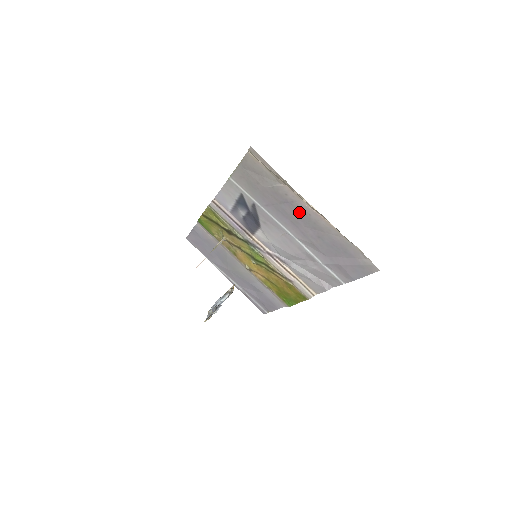
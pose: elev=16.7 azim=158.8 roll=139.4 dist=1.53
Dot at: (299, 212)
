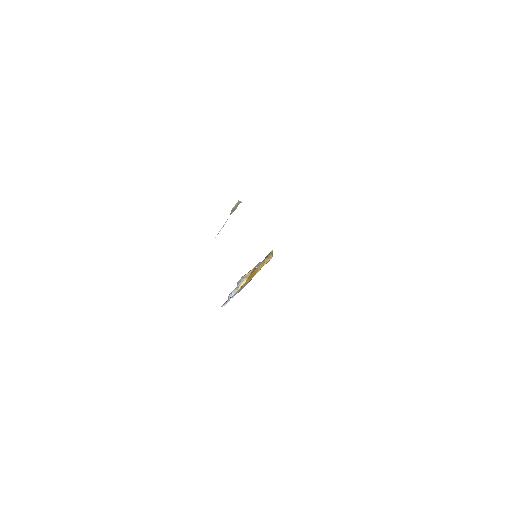
Dot at: occluded
